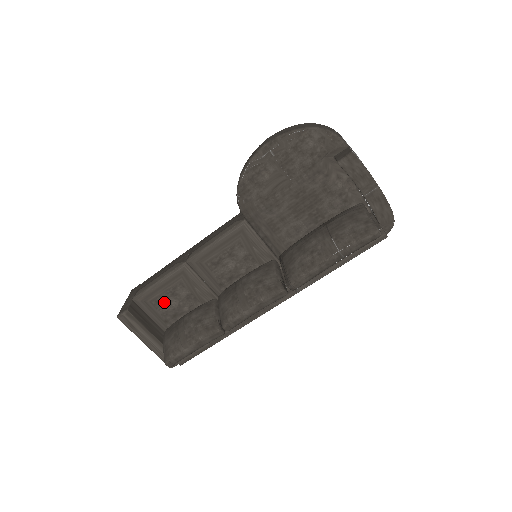
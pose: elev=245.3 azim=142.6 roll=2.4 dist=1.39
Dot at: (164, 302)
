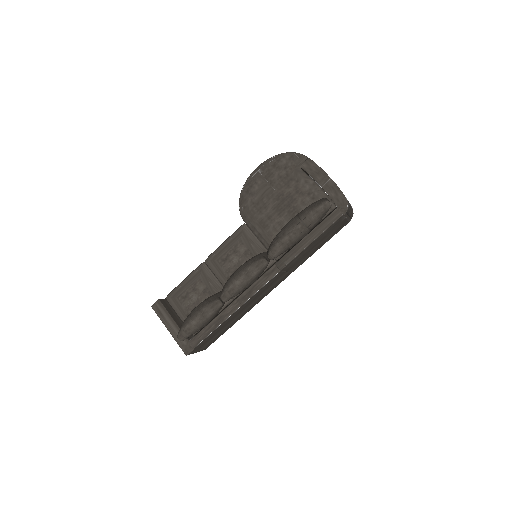
Dot at: (187, 297)
